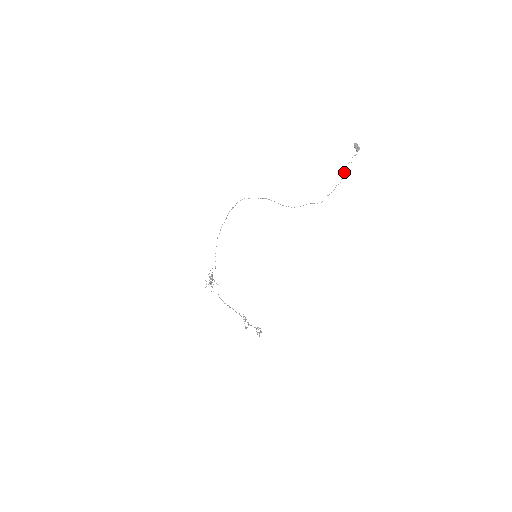
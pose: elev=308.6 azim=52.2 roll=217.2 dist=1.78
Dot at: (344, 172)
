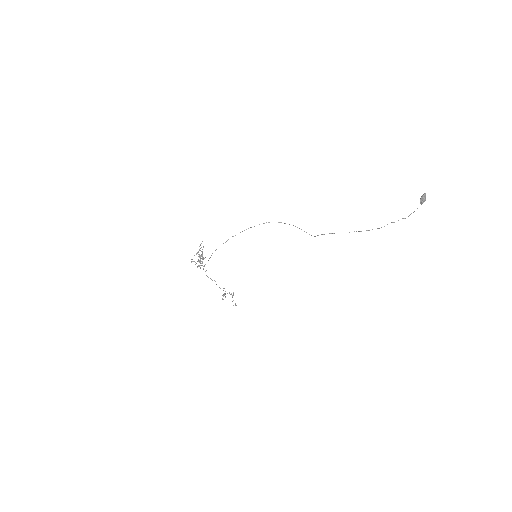
Dot at: (391, 222)
